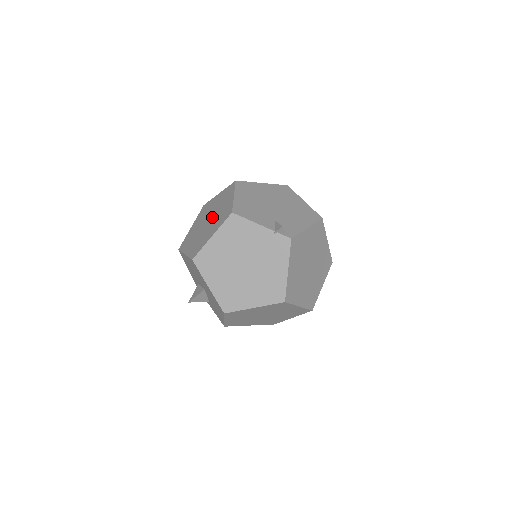
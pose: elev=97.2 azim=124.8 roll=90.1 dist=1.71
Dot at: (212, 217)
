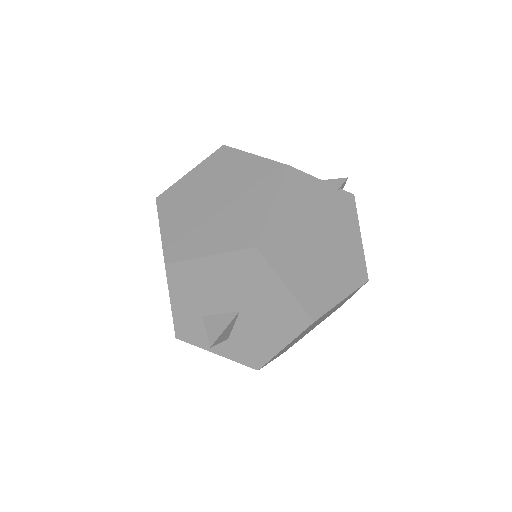
Dot at: (225, 192)
